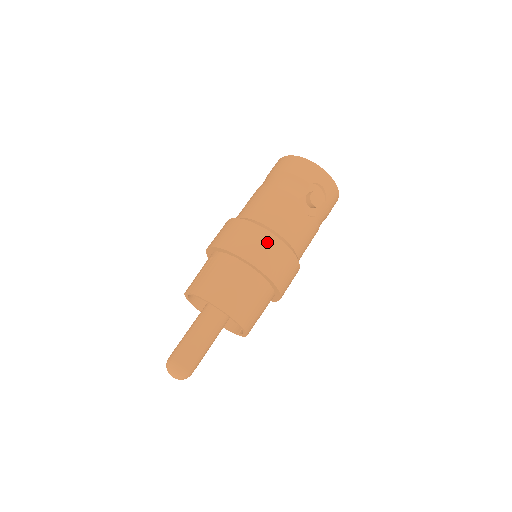
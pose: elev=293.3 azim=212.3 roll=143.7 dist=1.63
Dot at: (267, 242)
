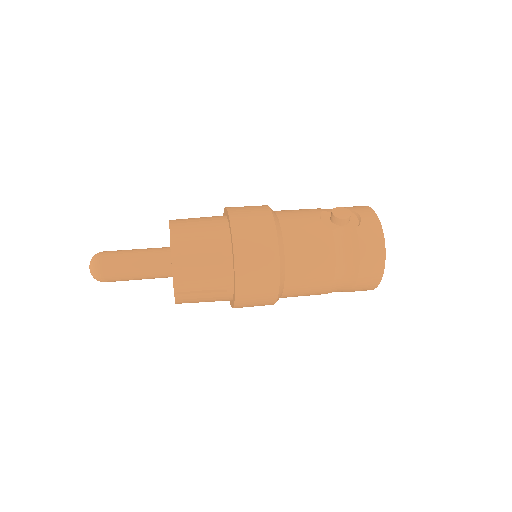
Dot at: (258, 208)
